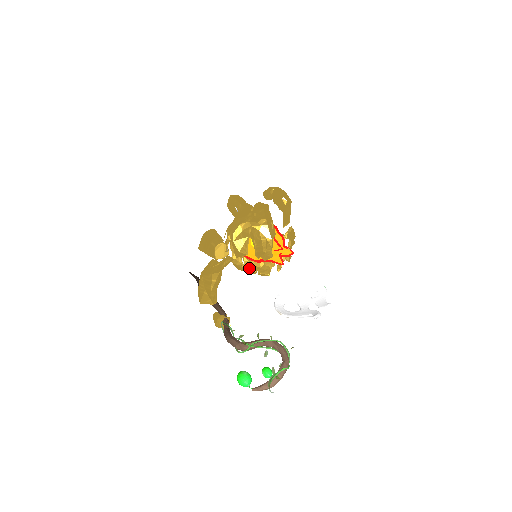
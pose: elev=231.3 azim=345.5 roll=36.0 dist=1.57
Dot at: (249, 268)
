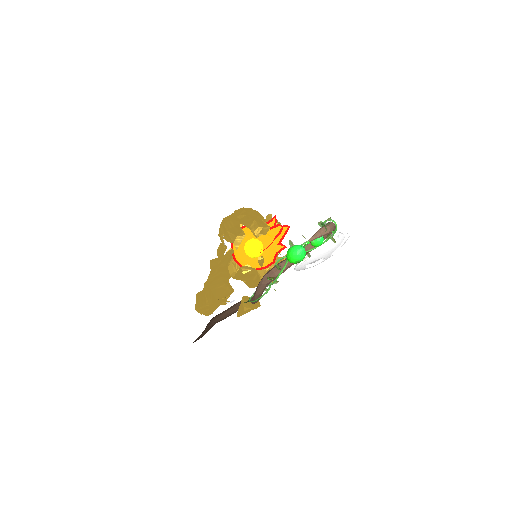
Dot at: occluded
